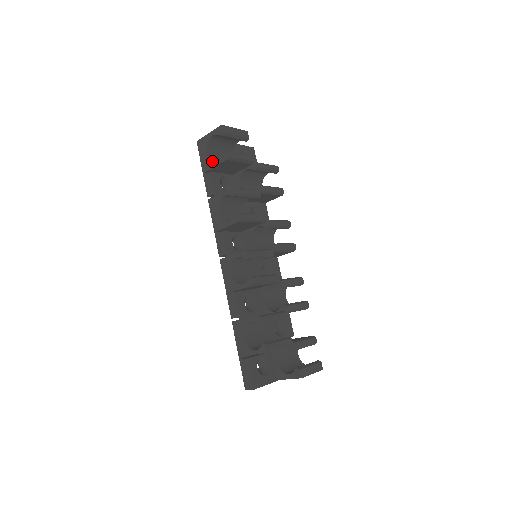
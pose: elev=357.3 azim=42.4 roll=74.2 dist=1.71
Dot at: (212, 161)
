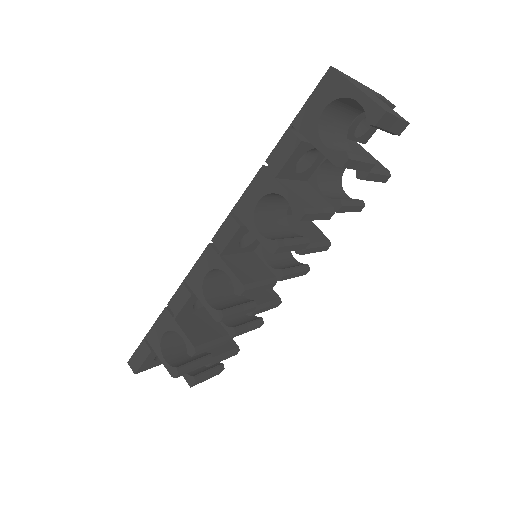
Dot at: (318, 133)
